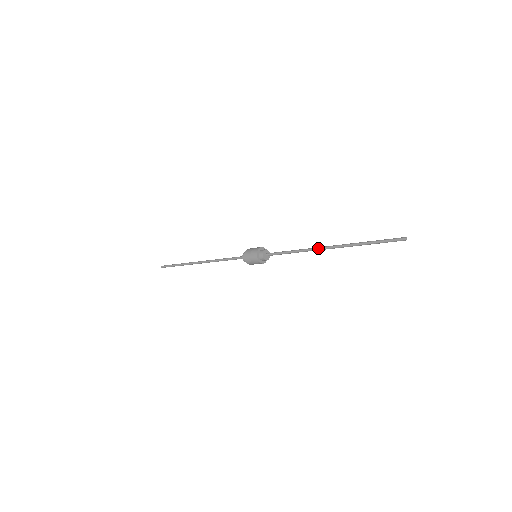
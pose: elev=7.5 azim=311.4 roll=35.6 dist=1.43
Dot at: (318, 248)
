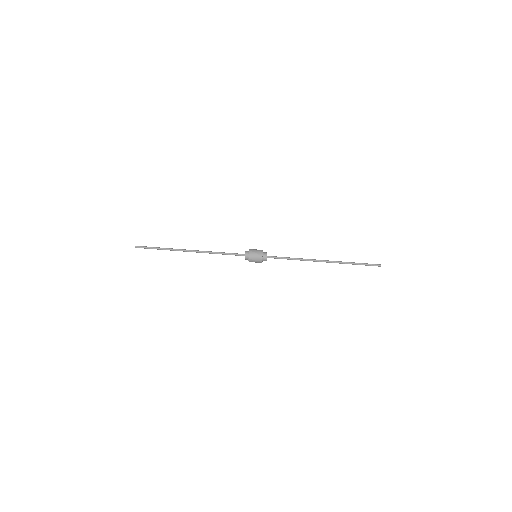
Dot at: occluded
